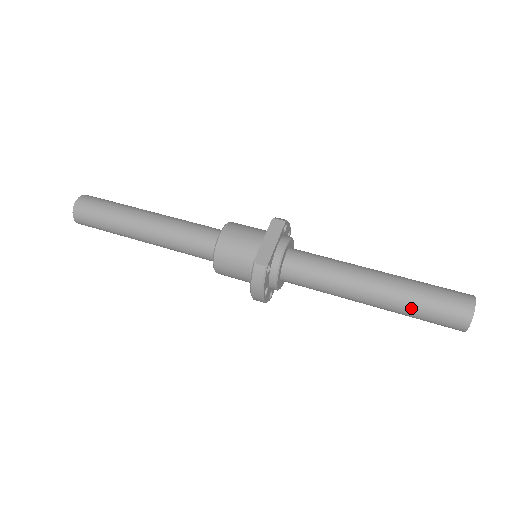
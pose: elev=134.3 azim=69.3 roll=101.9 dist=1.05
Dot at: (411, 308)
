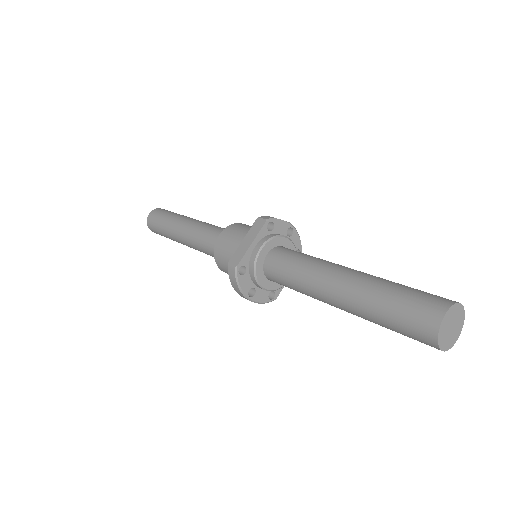
Dot at: (373, 316)
